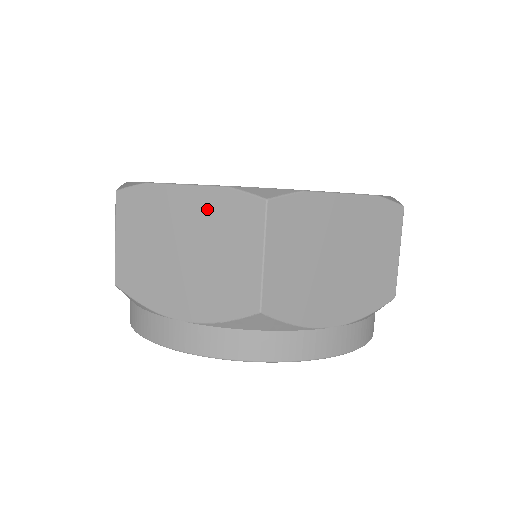
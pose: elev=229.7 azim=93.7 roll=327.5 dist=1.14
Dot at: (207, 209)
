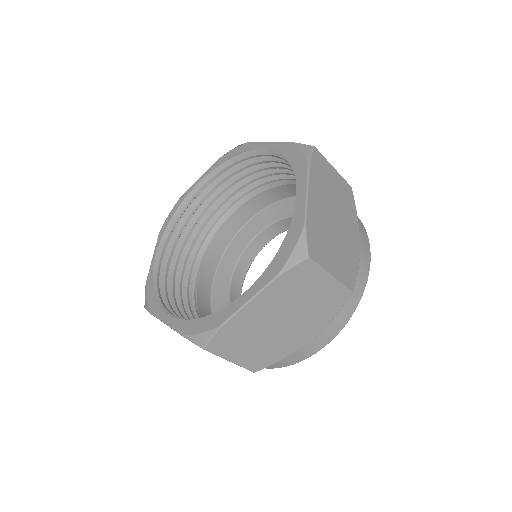
Dot at: occluded
